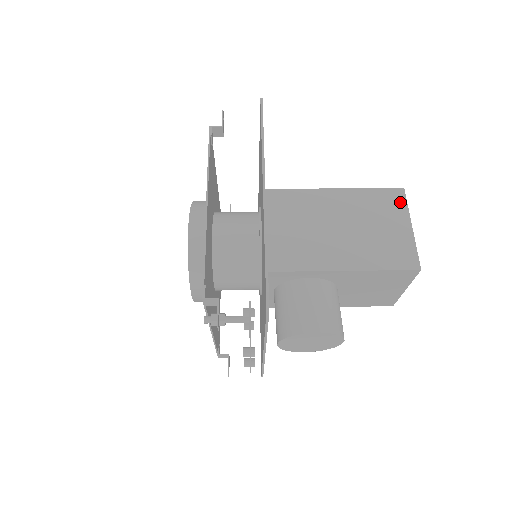
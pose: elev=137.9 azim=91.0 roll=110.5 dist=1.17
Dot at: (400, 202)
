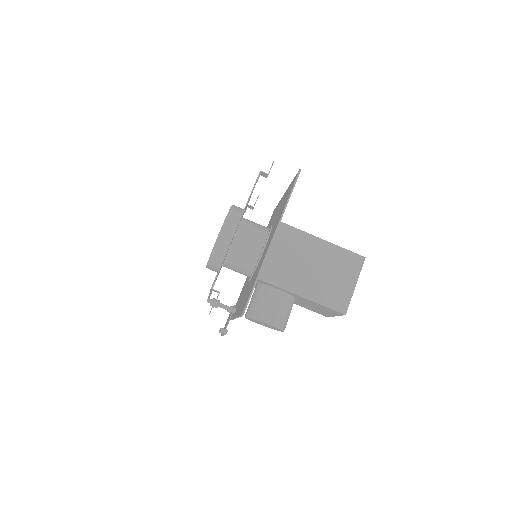
Dot at: (358, 266)
